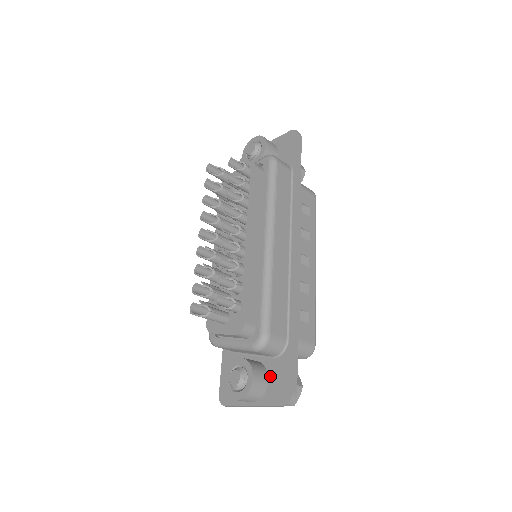
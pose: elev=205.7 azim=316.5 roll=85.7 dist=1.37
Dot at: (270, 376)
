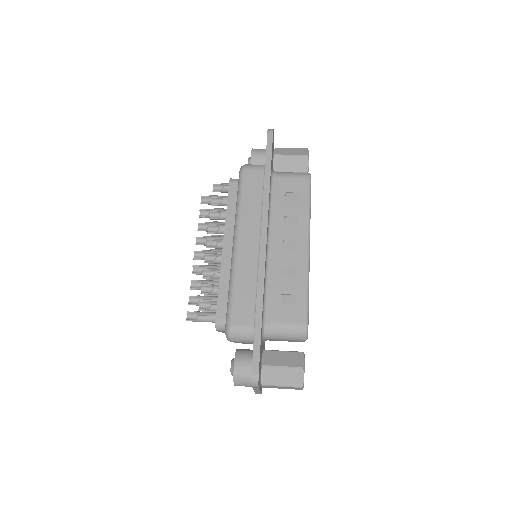
Dot at: occluded
